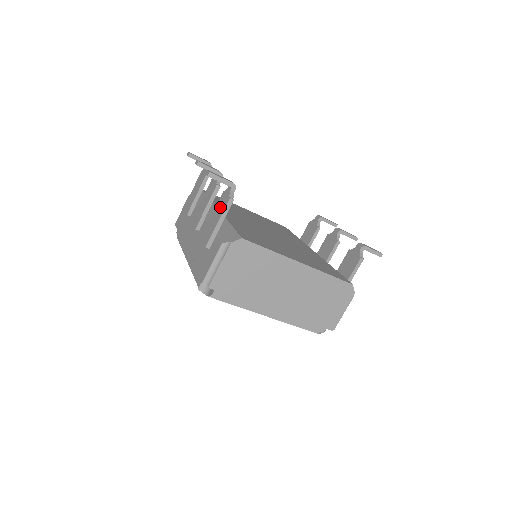
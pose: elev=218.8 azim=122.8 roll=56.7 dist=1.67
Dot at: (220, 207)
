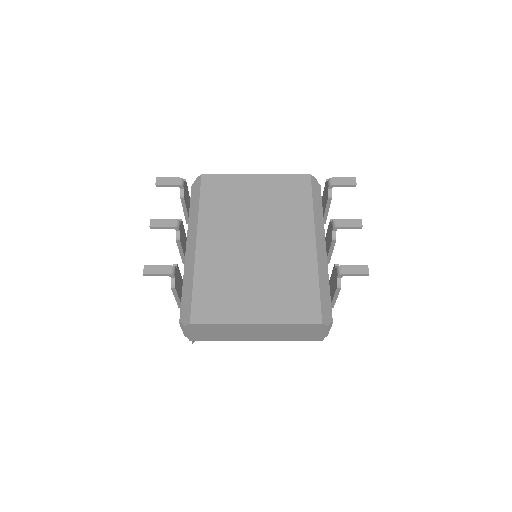
Dot at: occluded
